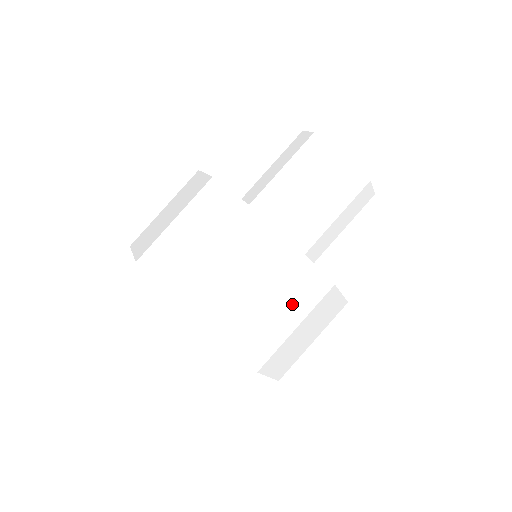
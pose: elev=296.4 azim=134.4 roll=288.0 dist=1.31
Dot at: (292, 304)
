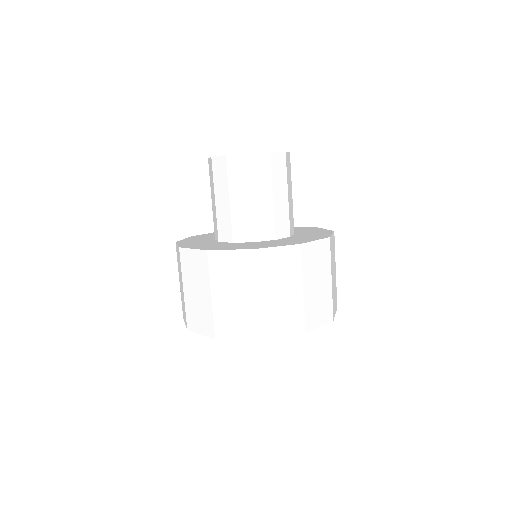
Dot at: (321, 272)
